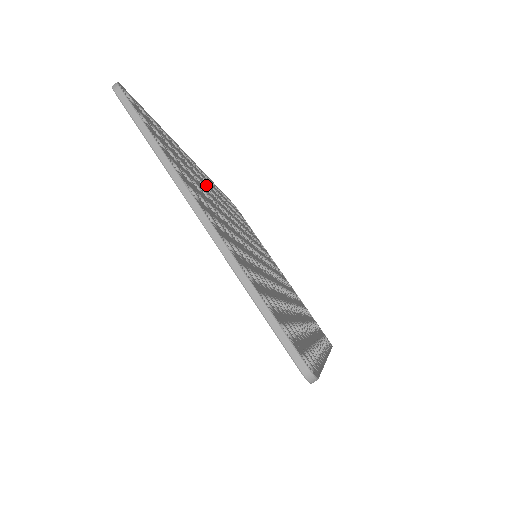
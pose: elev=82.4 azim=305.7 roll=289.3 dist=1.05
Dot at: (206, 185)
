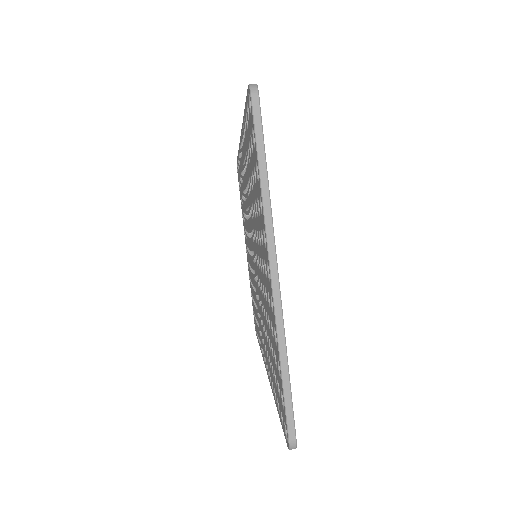
Dot at: occluded
